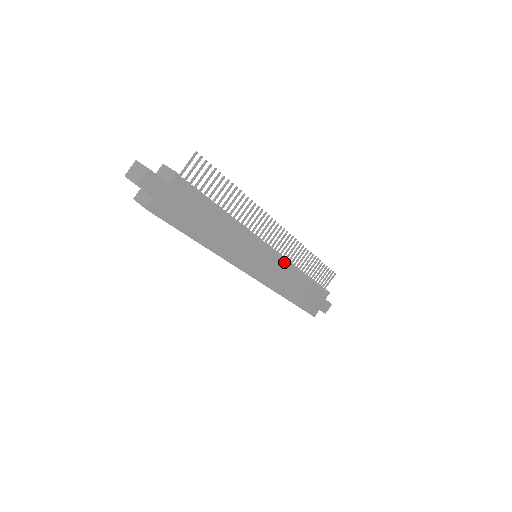
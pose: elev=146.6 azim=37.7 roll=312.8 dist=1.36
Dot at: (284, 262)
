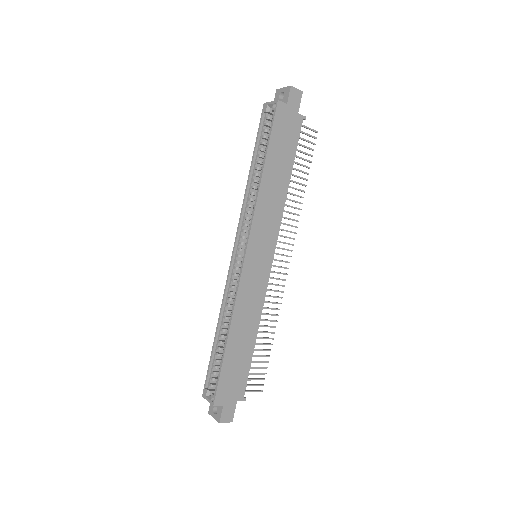
Dot at: (265, 290)
